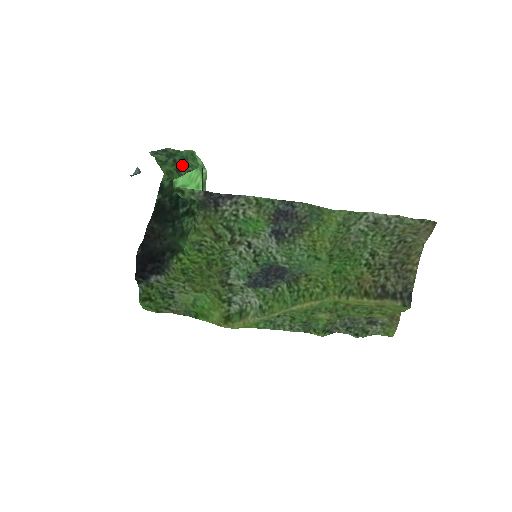
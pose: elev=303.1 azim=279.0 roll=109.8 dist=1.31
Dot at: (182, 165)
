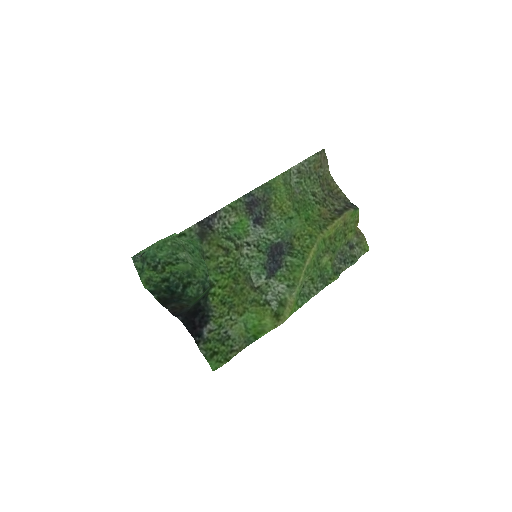
Dot at: (155, 262)
